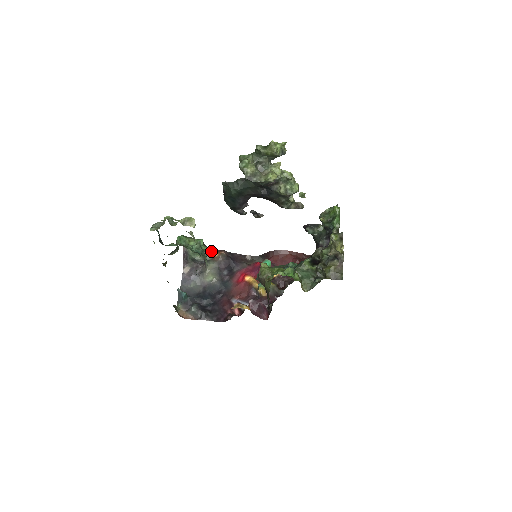
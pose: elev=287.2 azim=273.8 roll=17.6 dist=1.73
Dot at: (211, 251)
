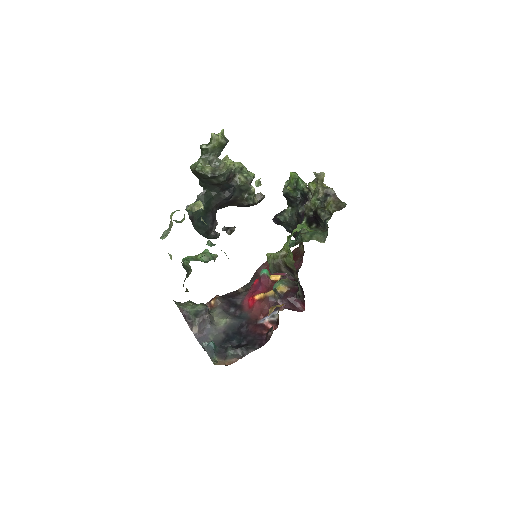
Dot at: occluded
